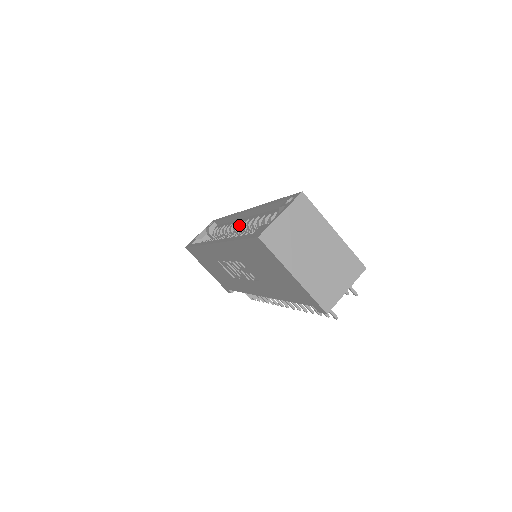
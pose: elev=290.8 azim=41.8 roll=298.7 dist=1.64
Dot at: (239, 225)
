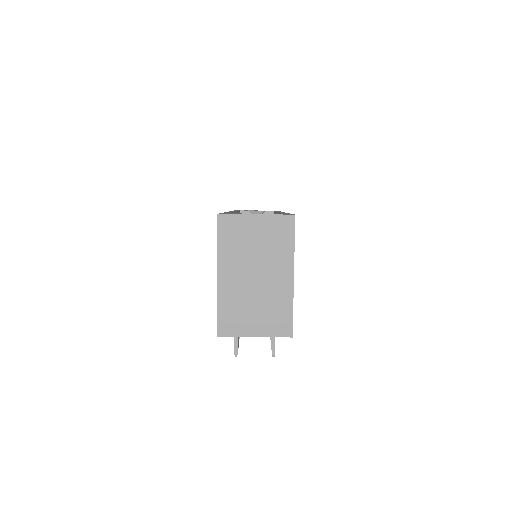
Dot at: occluded
